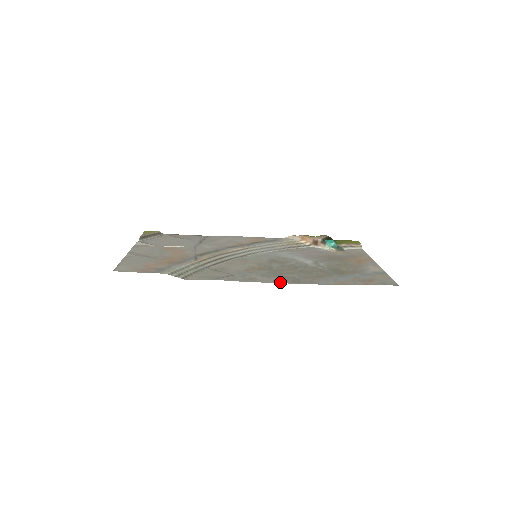
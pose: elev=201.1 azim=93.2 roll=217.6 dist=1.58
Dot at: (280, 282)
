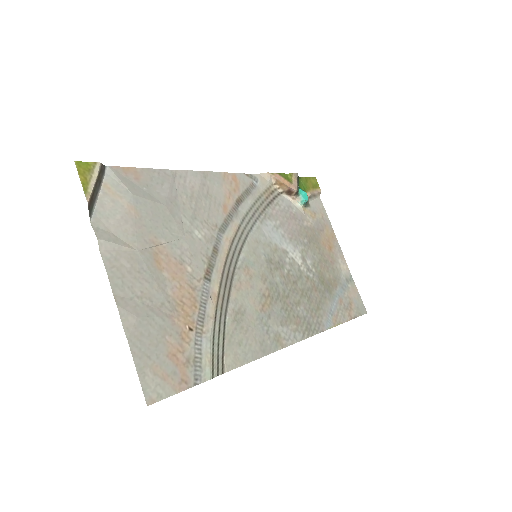
Dot at: (300, 338)
